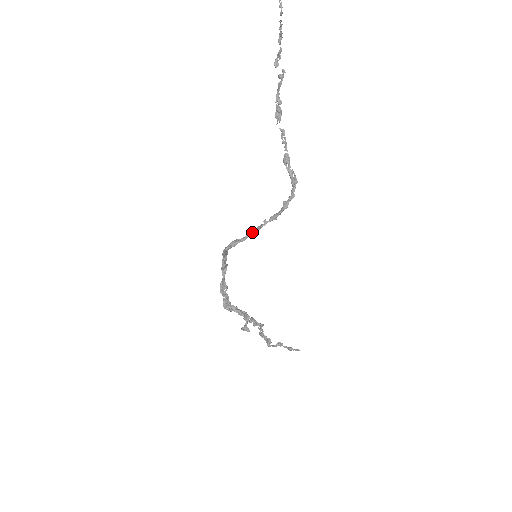
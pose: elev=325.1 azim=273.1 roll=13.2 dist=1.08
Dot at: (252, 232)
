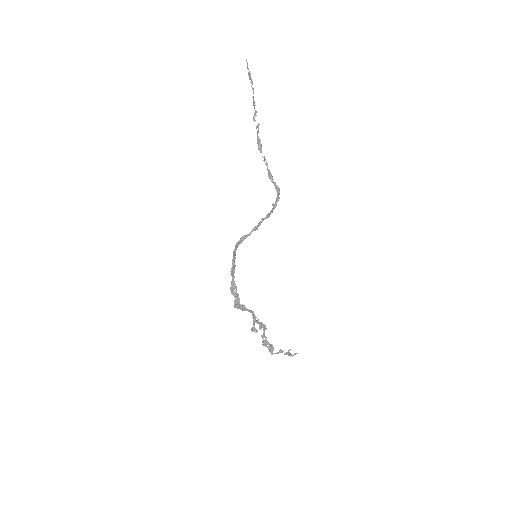
Dot at: (255, 228)
